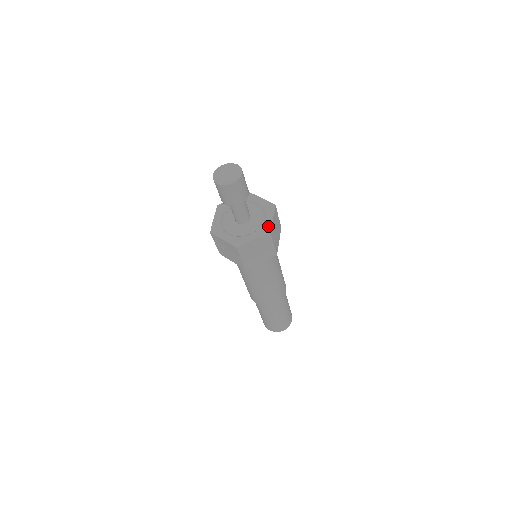
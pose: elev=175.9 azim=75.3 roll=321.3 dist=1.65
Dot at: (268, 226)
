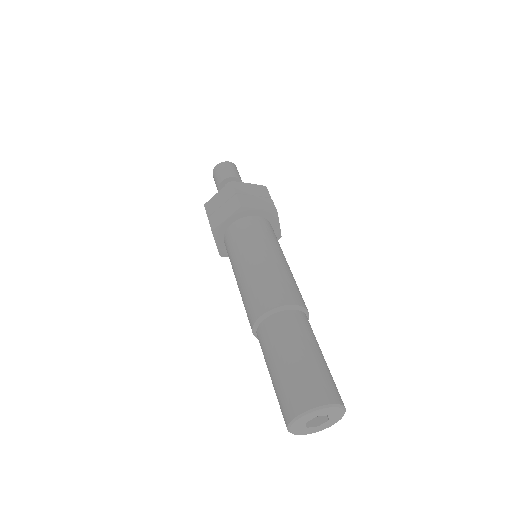
Dot at: occluded
